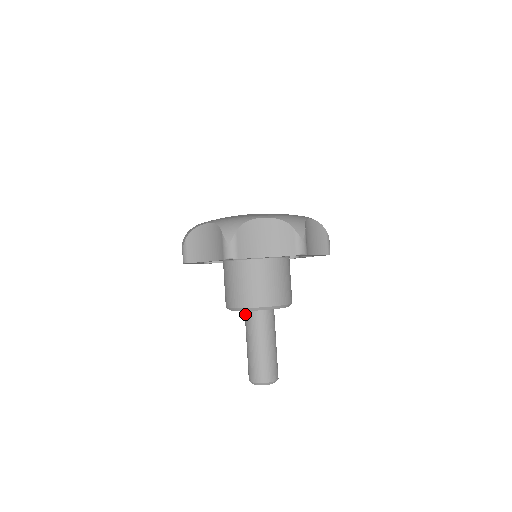
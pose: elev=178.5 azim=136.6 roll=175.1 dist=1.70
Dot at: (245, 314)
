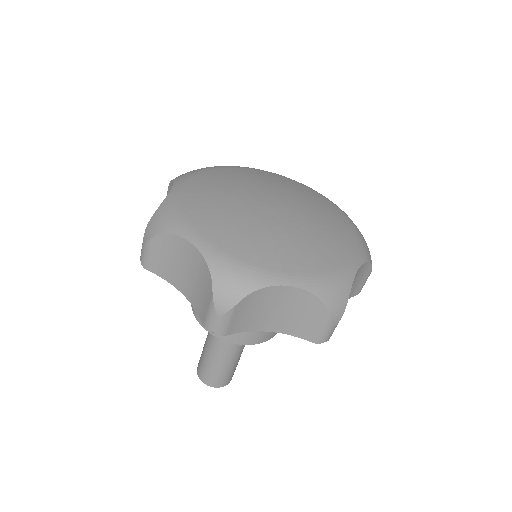
Dot at: occluded
